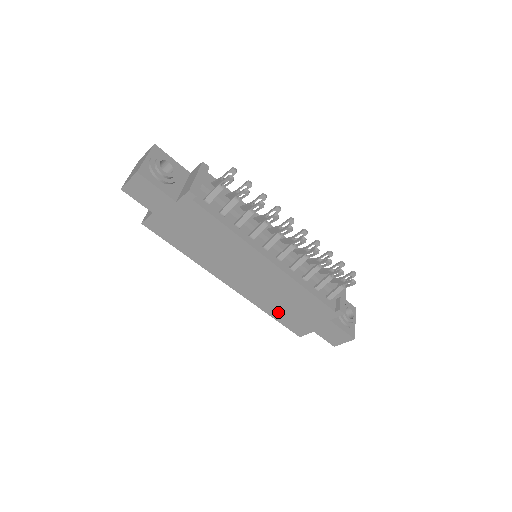
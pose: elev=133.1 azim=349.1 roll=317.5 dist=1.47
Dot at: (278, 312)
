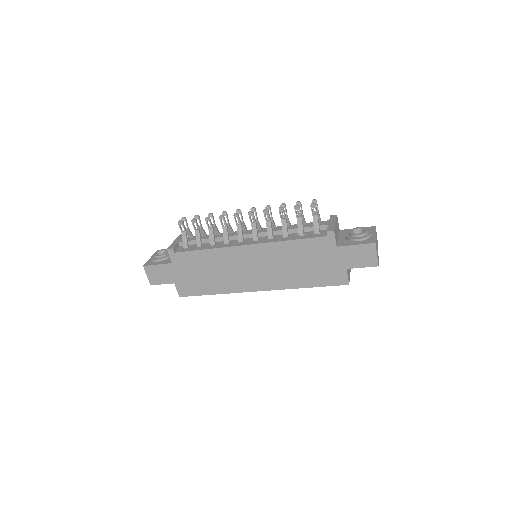
Dot at: (306, 279)
